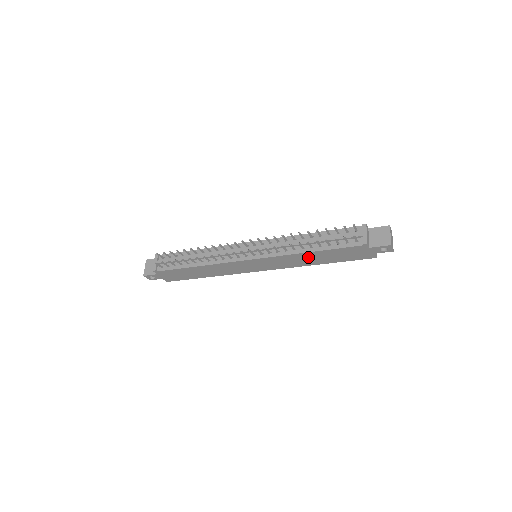
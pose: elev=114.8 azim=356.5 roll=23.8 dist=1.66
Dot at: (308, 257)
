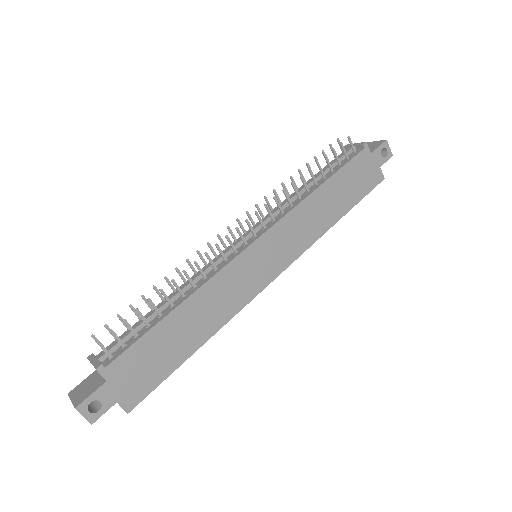
Dot at: (320, 204)
